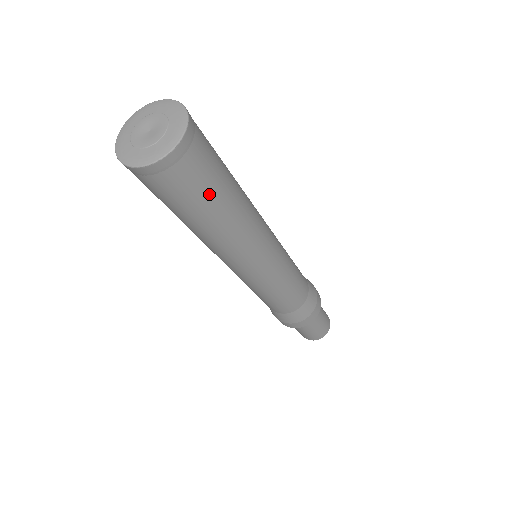
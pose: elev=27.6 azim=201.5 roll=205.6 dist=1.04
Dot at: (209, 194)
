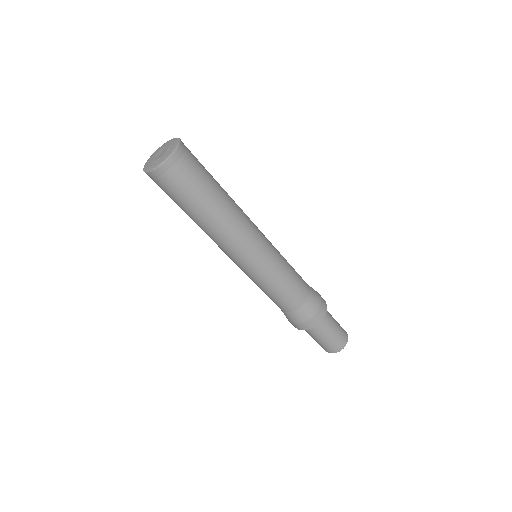
Dot at: (208, 174)
